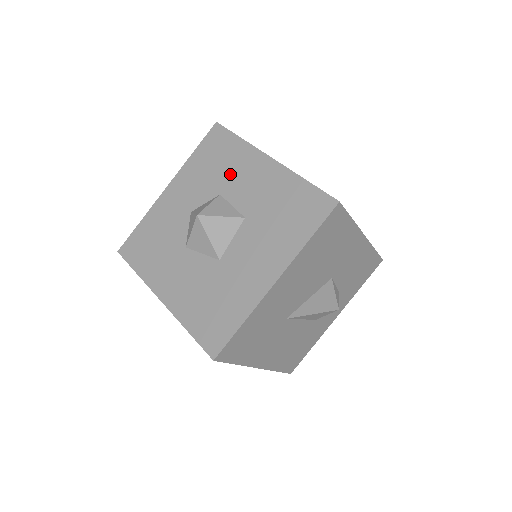
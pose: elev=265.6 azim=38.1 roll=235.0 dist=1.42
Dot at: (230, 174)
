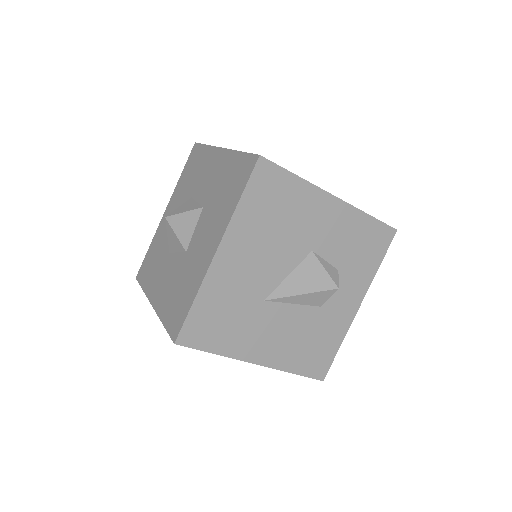
Dot at: (198, 177)
